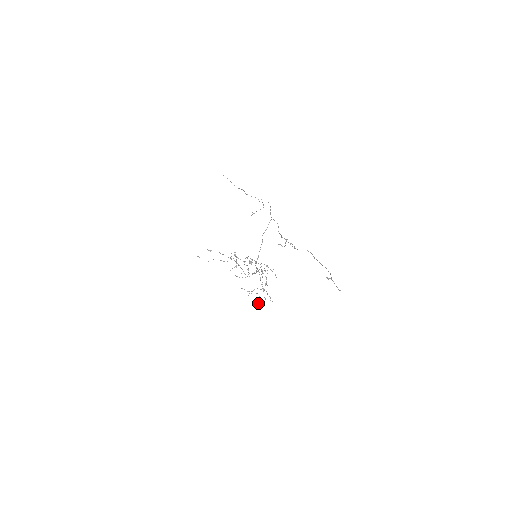
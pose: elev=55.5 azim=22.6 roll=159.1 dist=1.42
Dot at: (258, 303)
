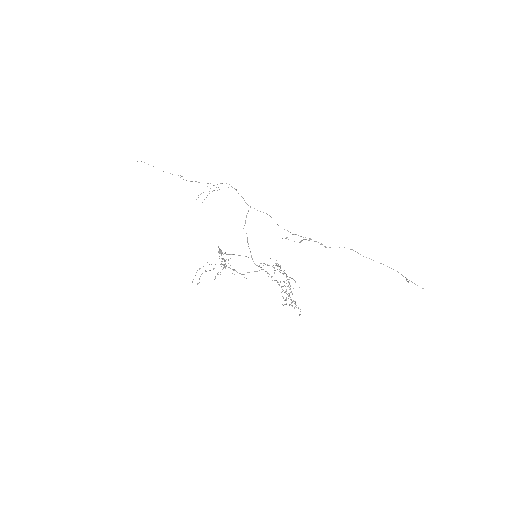
Dot at: (300, 309)
